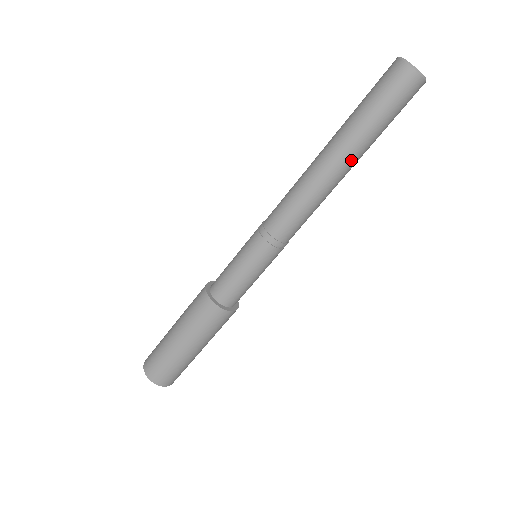
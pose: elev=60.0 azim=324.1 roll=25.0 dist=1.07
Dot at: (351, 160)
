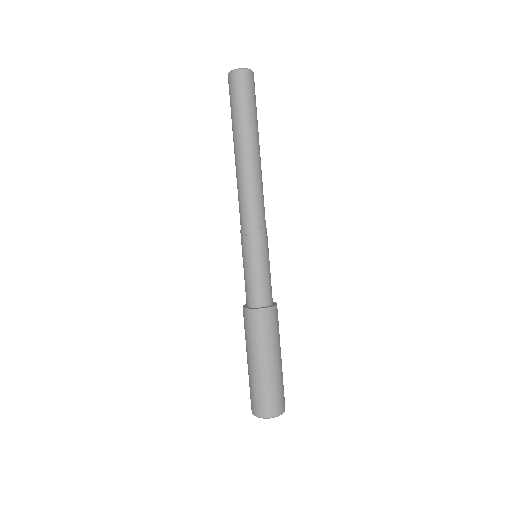
Dot at: (247, 144)
